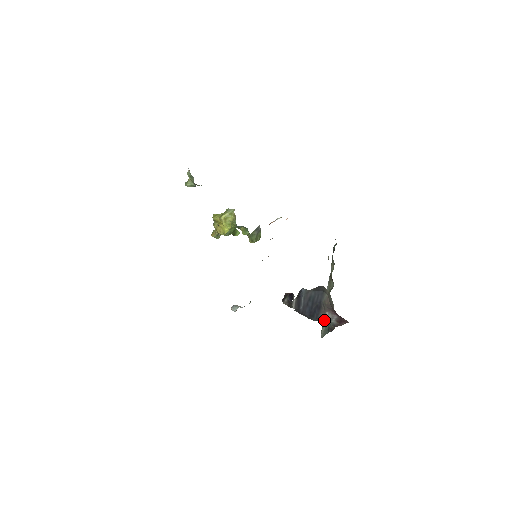
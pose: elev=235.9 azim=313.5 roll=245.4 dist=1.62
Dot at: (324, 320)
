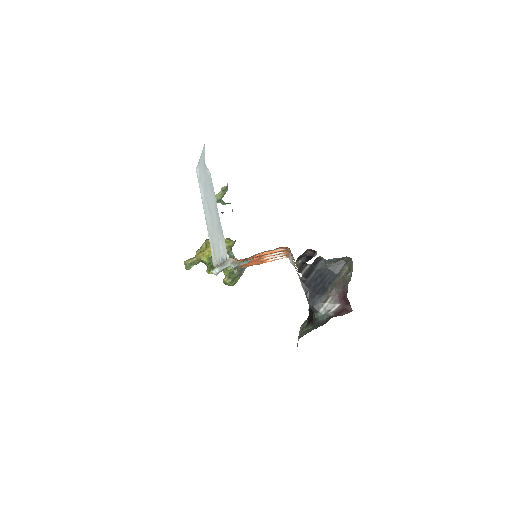
Dot at: (321, 308)
